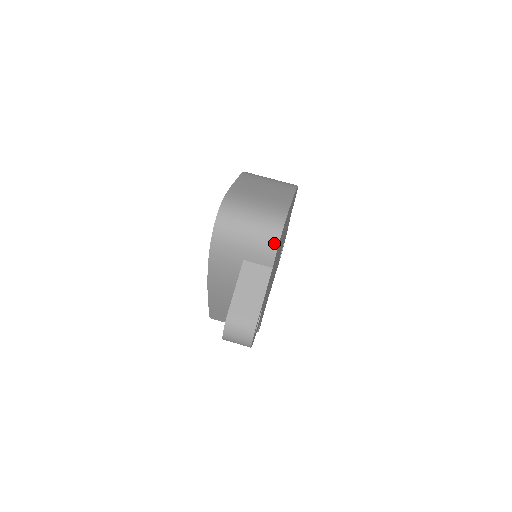
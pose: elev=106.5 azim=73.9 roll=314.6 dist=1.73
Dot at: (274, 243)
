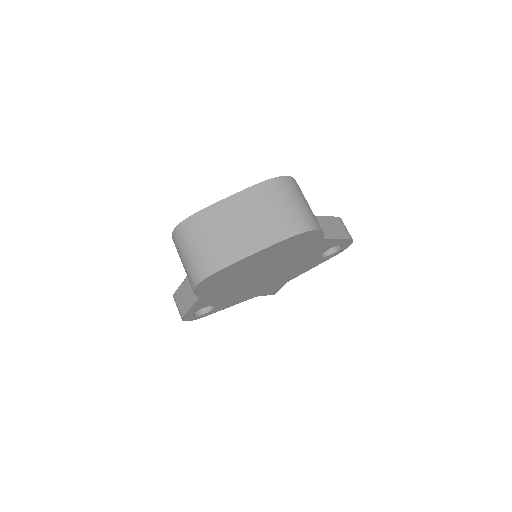
Dot at: (192, 287)
